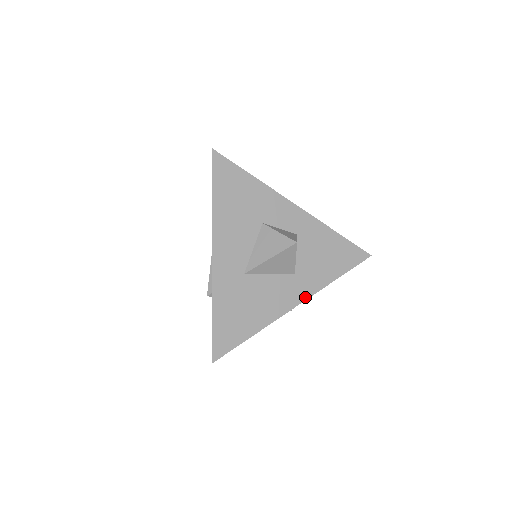
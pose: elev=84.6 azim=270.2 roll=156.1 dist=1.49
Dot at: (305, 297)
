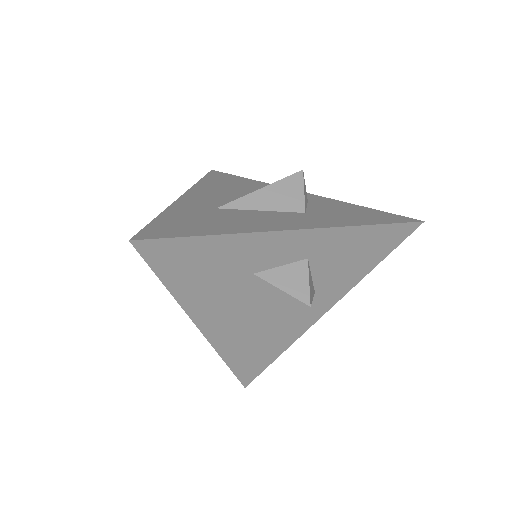
Dot at: (334, 303)
